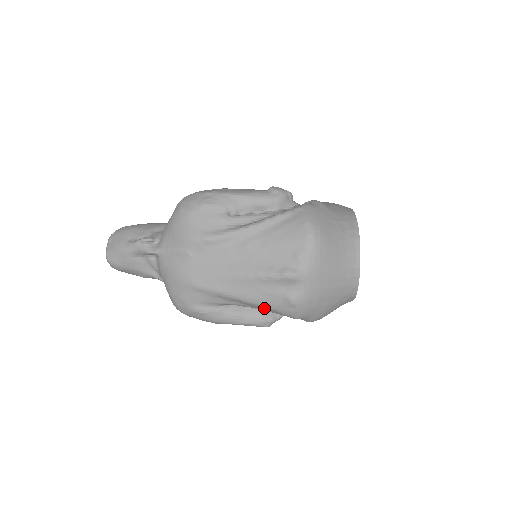
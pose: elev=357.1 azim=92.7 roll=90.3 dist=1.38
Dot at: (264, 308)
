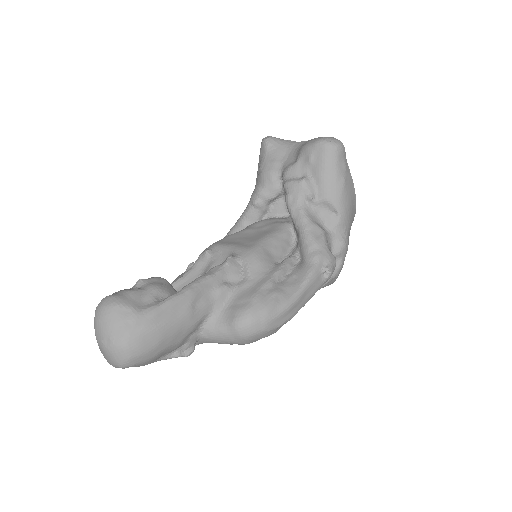
Dot at: occluded
